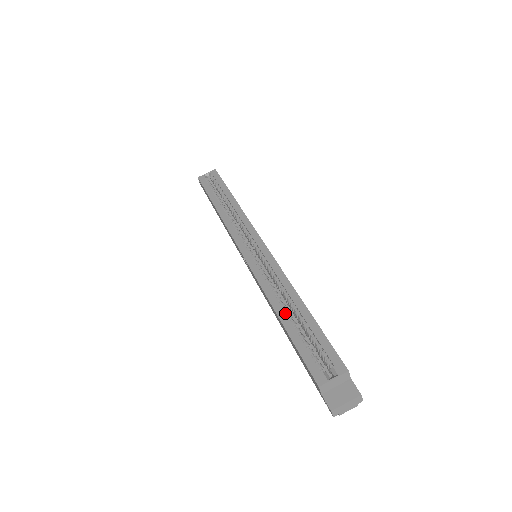
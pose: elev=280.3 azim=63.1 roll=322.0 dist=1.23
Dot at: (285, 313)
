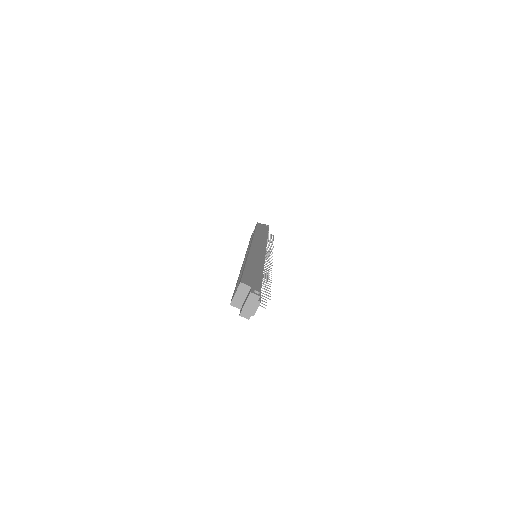
Dot at: (239, 276)
